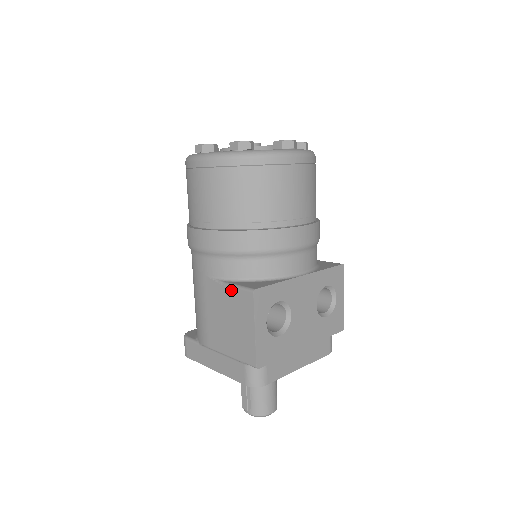
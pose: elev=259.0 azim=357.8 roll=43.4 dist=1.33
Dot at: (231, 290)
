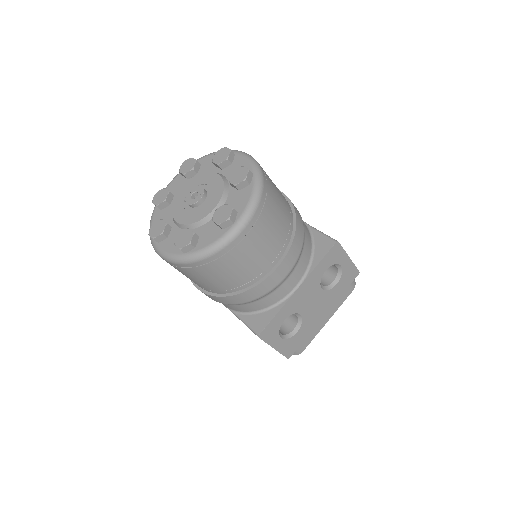
Dot at: occluded
